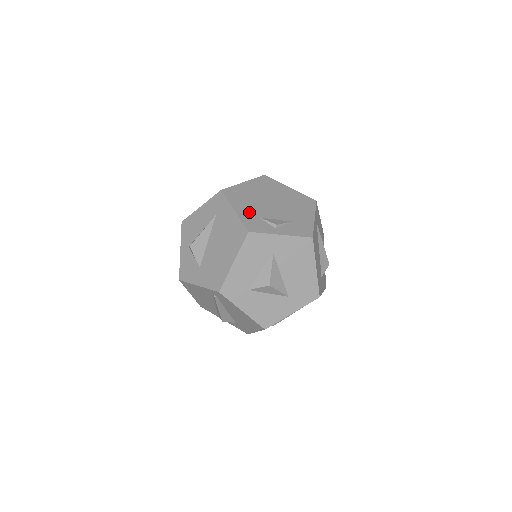
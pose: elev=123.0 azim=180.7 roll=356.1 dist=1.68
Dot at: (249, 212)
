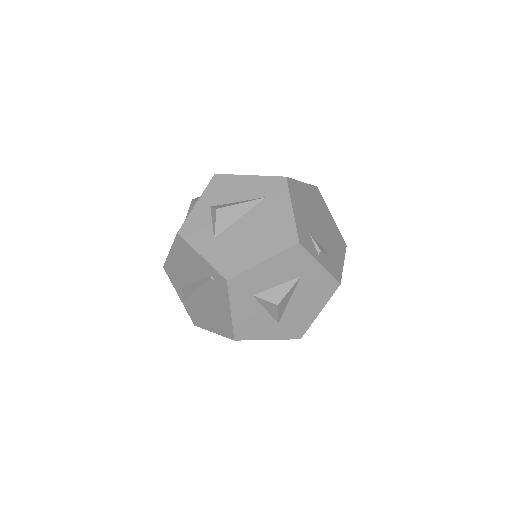
Dot at: (303, 220)
